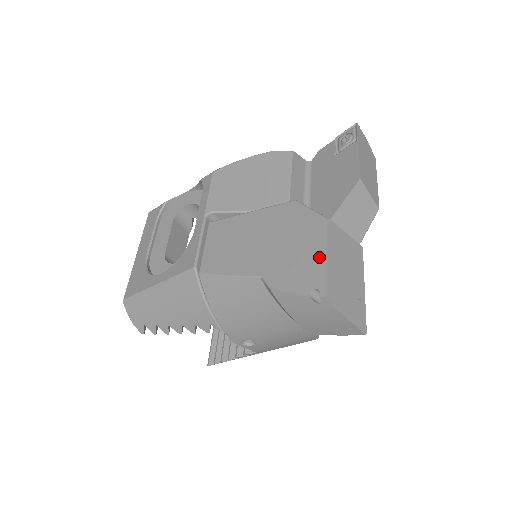
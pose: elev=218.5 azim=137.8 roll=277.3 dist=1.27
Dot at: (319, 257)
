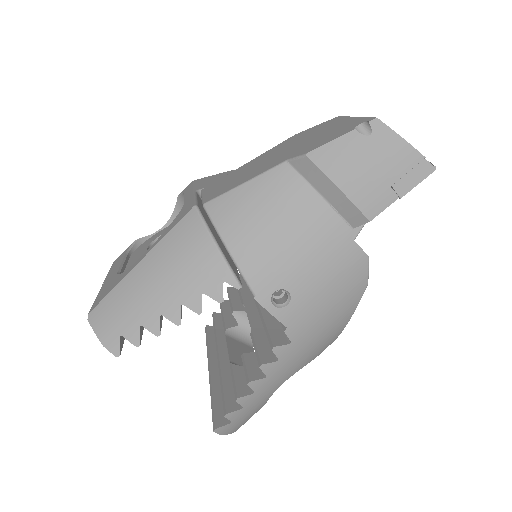
Dot at: (348, 121)
